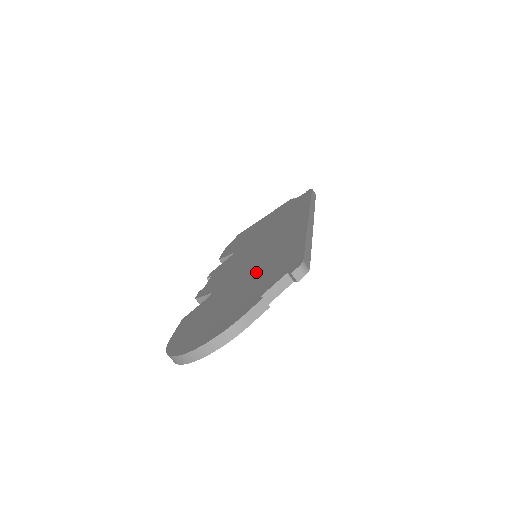
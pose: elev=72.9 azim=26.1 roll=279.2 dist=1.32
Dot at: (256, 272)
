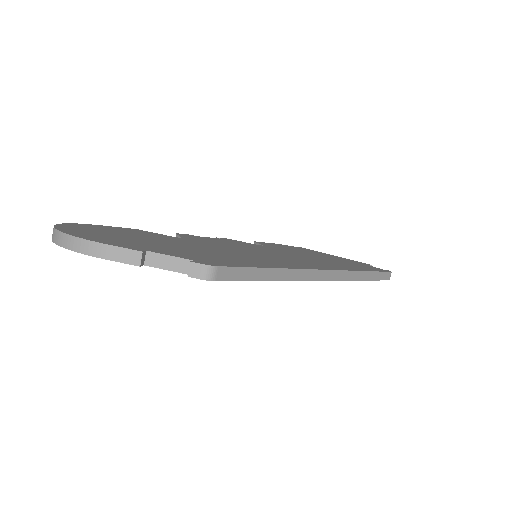
Dot at: (209, 250)
